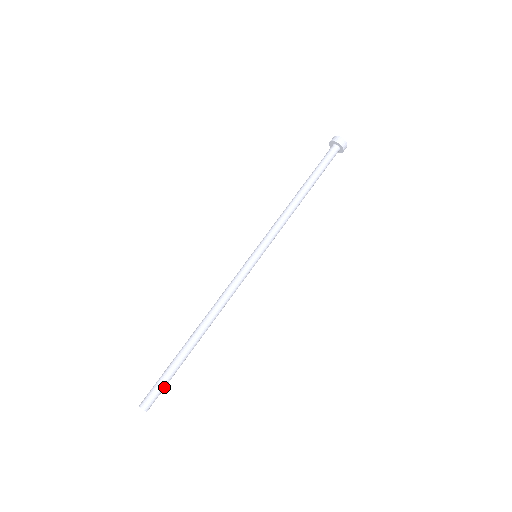
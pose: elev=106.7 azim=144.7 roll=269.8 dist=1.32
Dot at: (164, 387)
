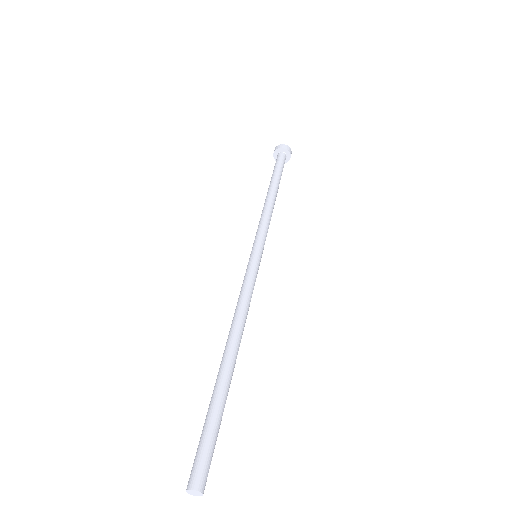
Dot at: (213, 446)
